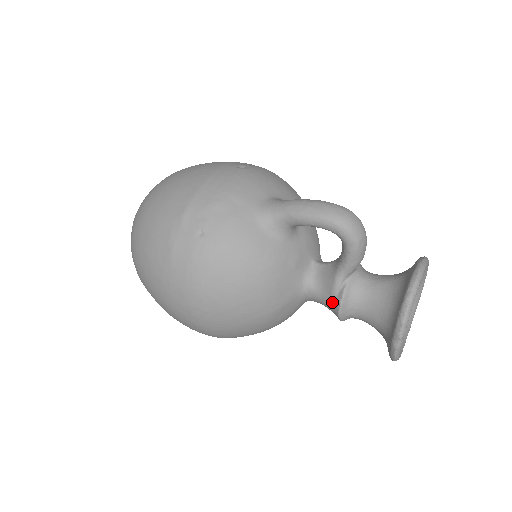
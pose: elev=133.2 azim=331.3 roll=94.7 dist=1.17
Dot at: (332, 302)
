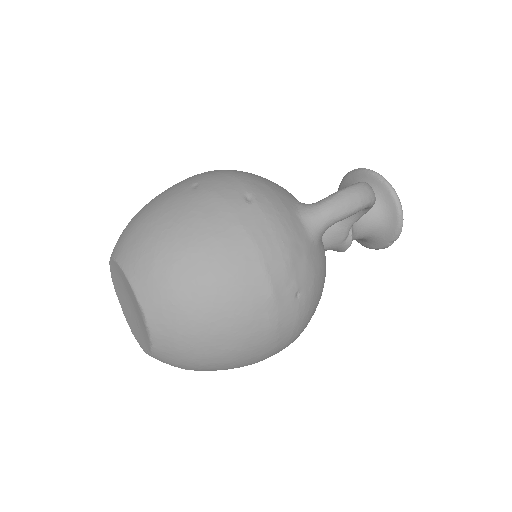
Dot at: (340, 247)
